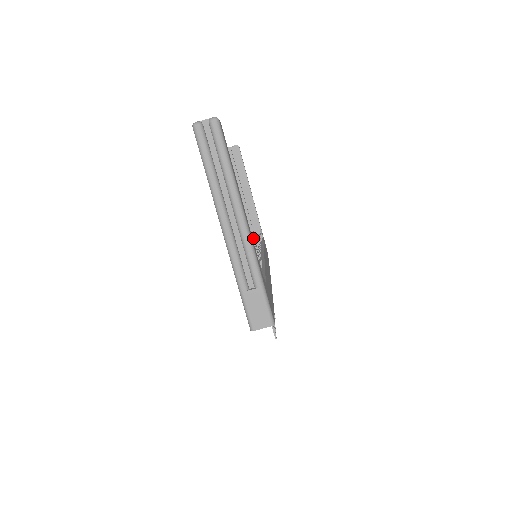
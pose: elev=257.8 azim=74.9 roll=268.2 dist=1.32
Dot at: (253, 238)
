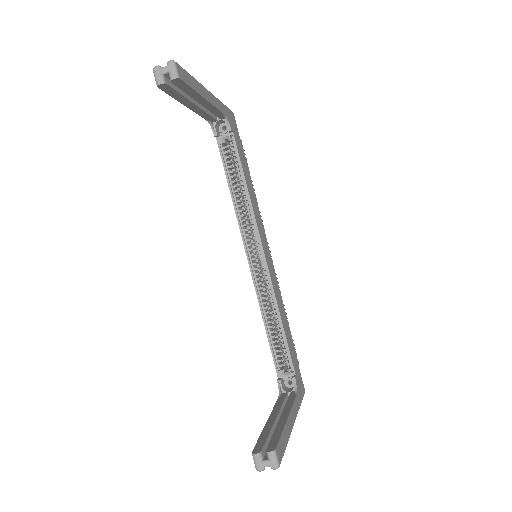
Dot at: (217, 124)
